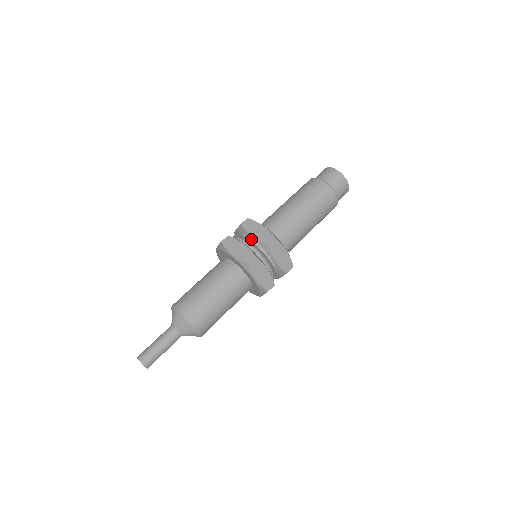
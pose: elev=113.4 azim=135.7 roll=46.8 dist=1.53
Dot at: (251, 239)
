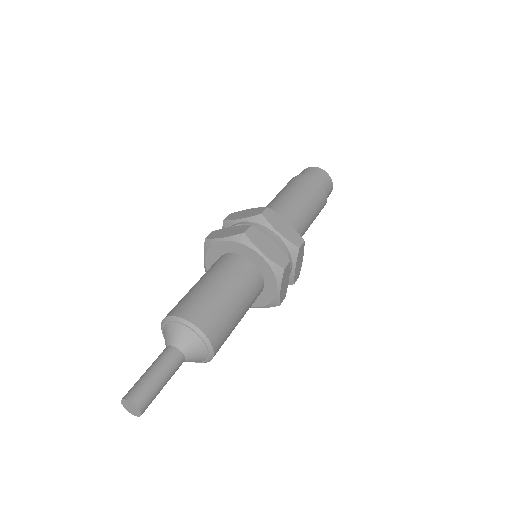
Dot at: (276, 236)
